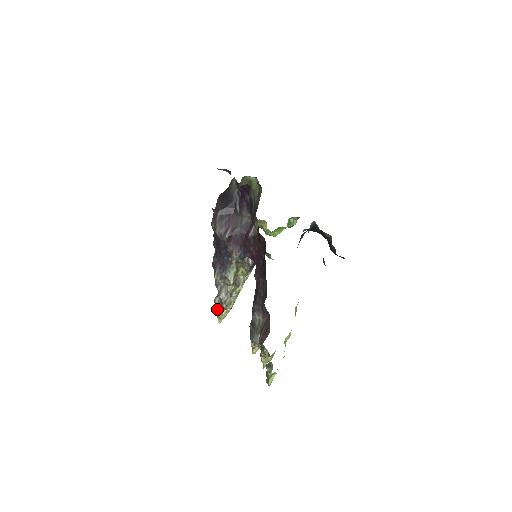
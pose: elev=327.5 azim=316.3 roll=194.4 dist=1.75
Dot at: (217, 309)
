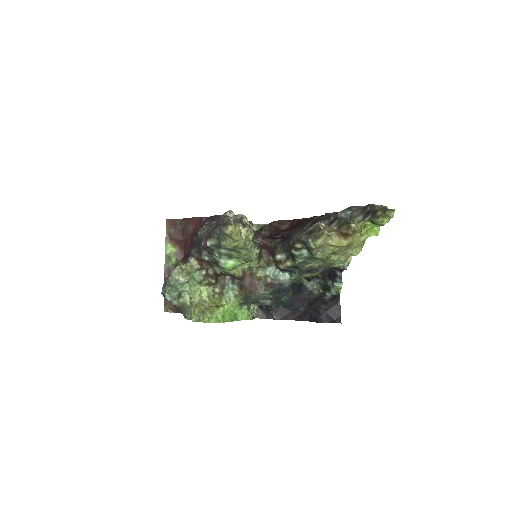
Dot at: (230, 219)
